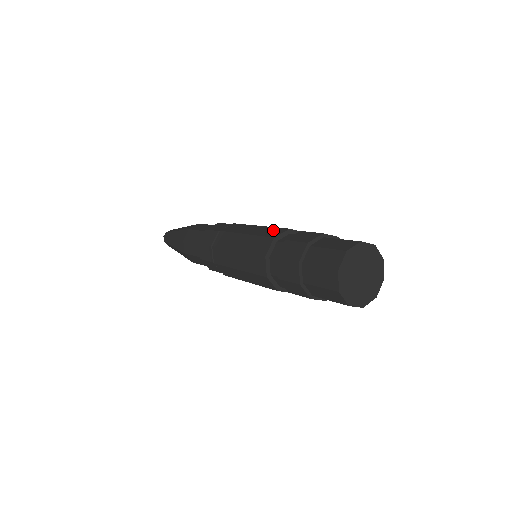
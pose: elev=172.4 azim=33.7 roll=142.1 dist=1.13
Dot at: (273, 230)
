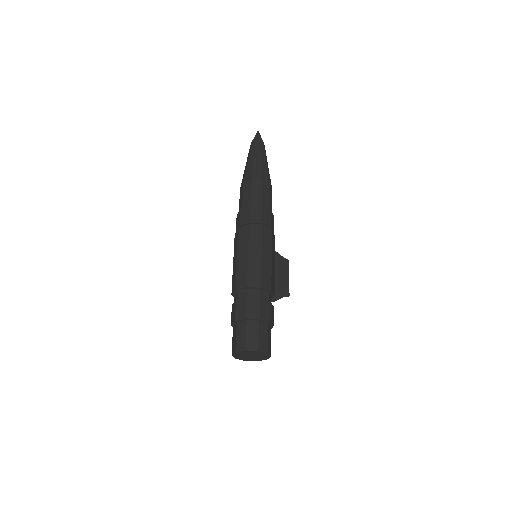
Dot at: (256, 276)
